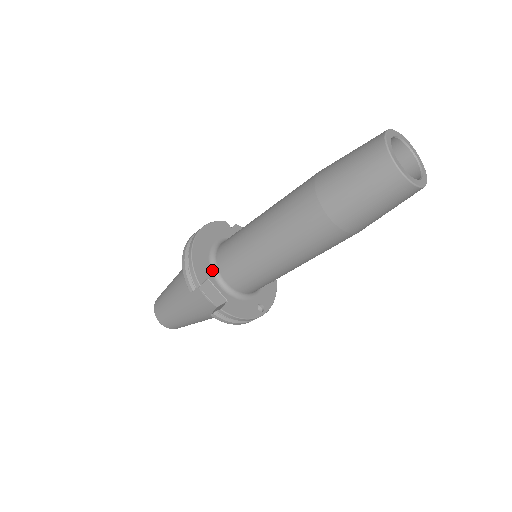
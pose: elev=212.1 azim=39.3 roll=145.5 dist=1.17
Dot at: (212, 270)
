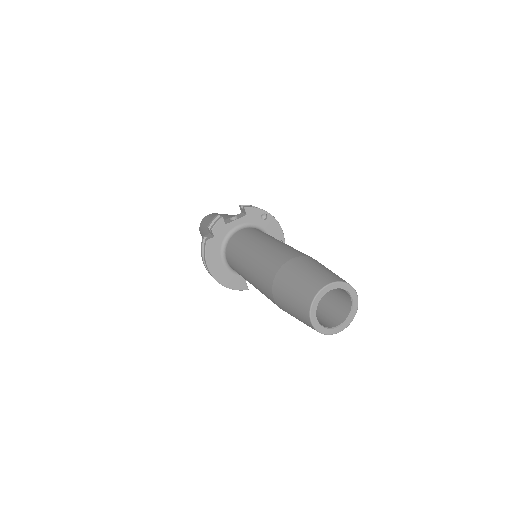
Dot at: occluded
